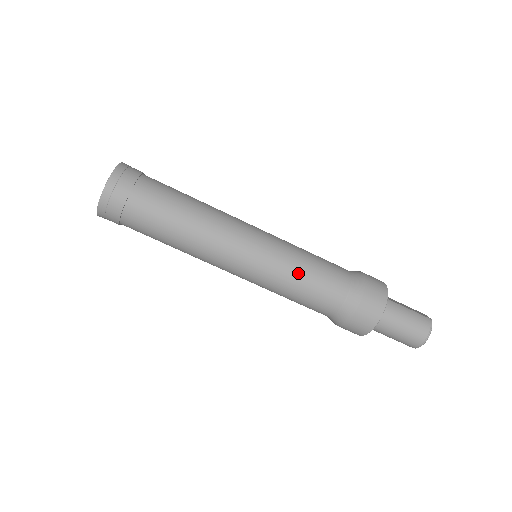
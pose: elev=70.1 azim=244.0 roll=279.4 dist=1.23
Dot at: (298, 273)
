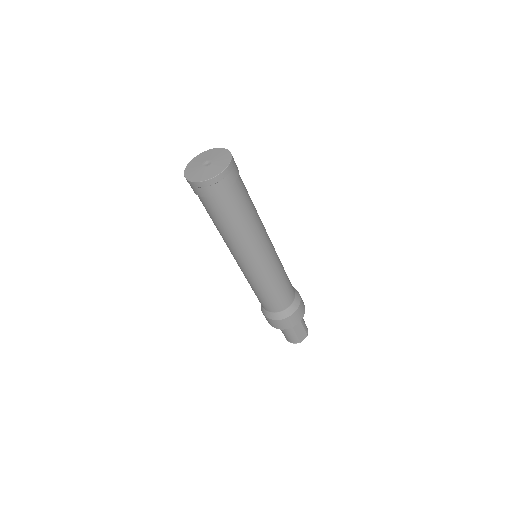
Dot at: (255, 289)
